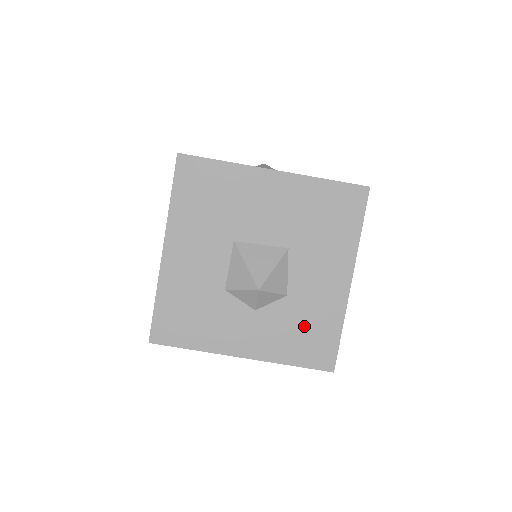
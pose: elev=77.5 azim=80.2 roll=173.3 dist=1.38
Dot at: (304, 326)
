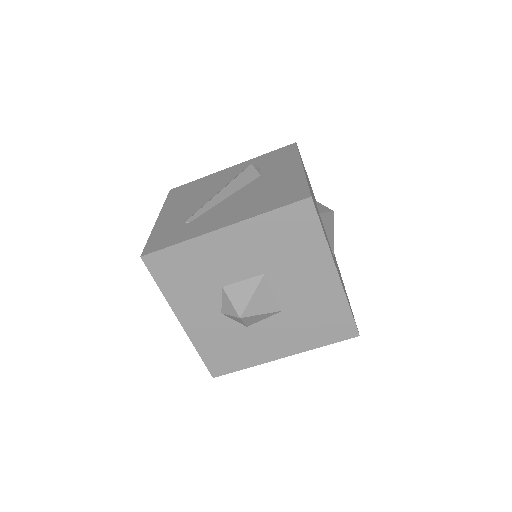
Dot at: (232, 347)
